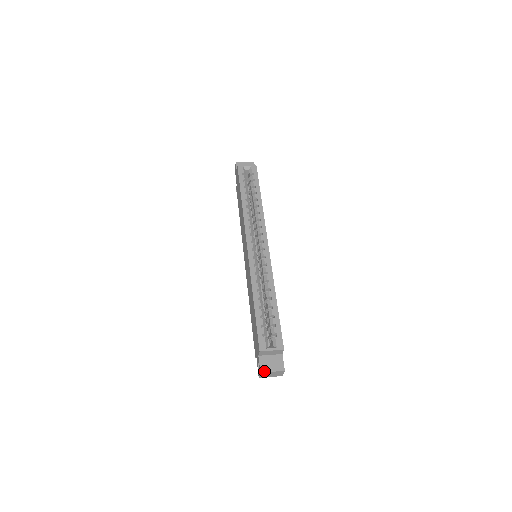
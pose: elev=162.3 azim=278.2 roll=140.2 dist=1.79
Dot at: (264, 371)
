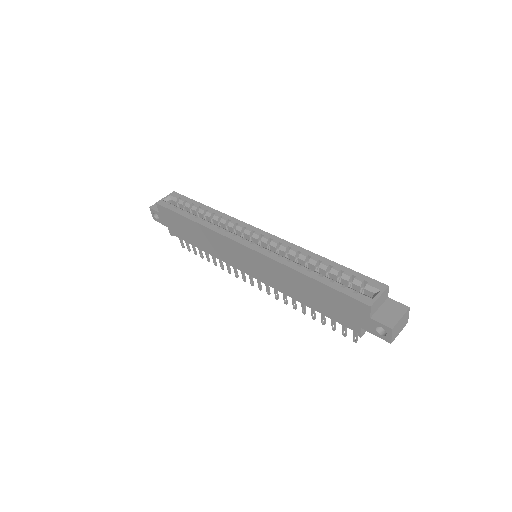
Dot at: (393, 324)
